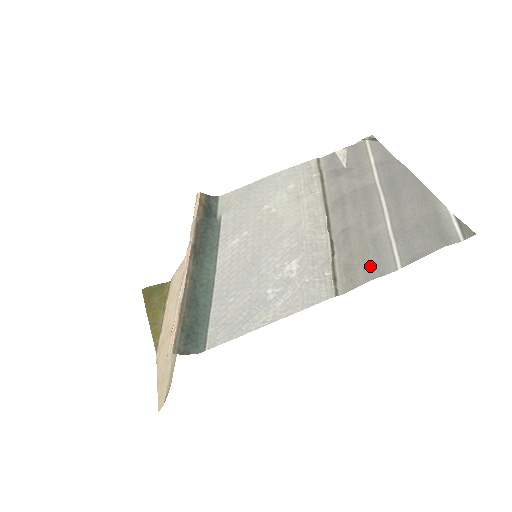
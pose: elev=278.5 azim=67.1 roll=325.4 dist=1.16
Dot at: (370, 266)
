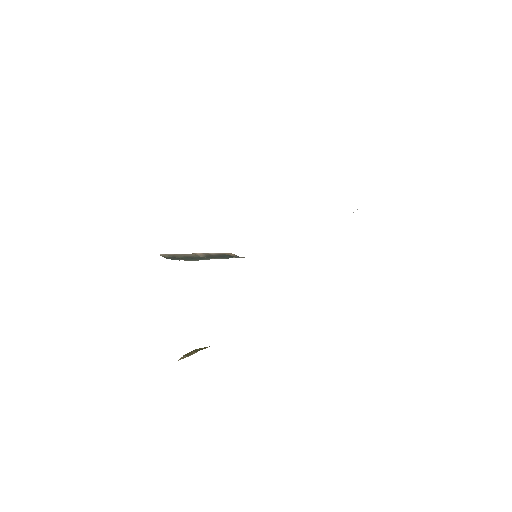
Dot at: occluded
